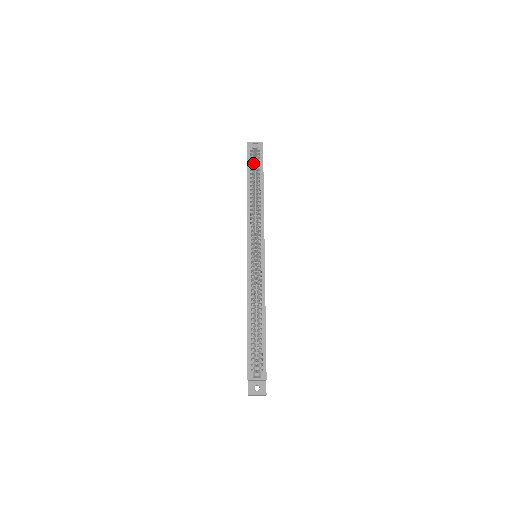
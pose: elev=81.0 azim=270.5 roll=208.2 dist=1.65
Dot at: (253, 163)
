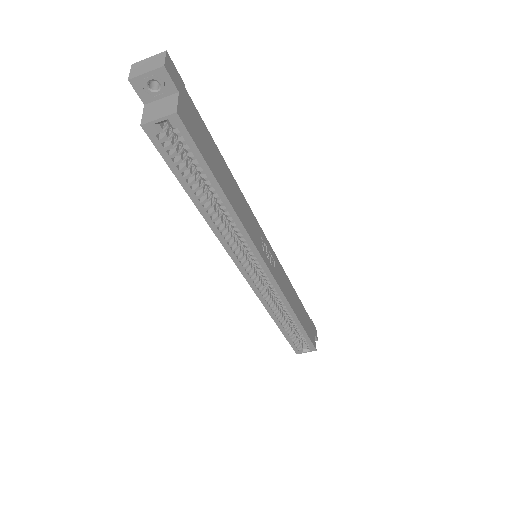
Dot at: (177, 150)
